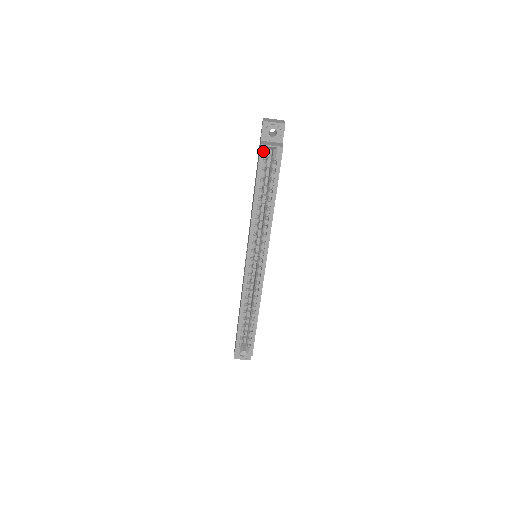
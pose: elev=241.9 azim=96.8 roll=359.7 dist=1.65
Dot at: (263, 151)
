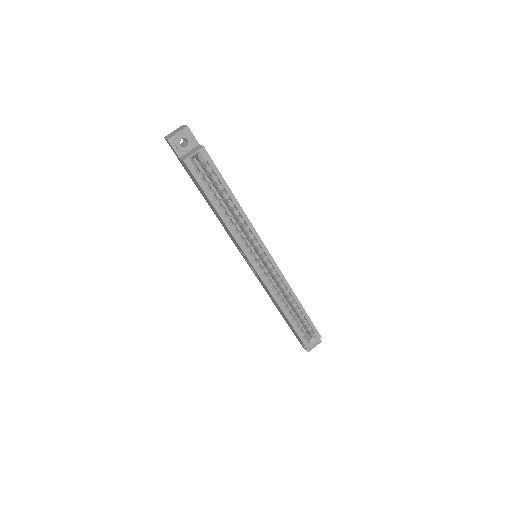
Dot at: (190, 165)
